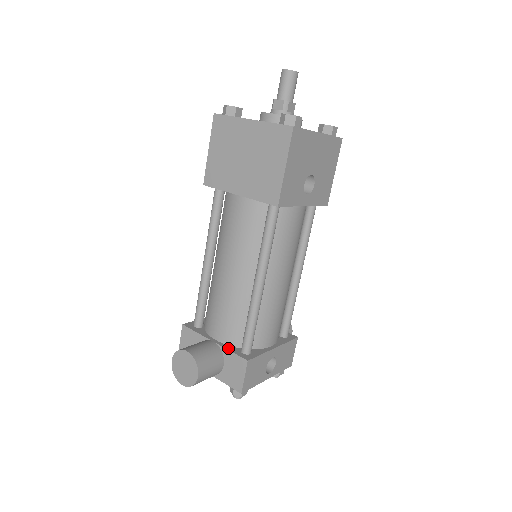
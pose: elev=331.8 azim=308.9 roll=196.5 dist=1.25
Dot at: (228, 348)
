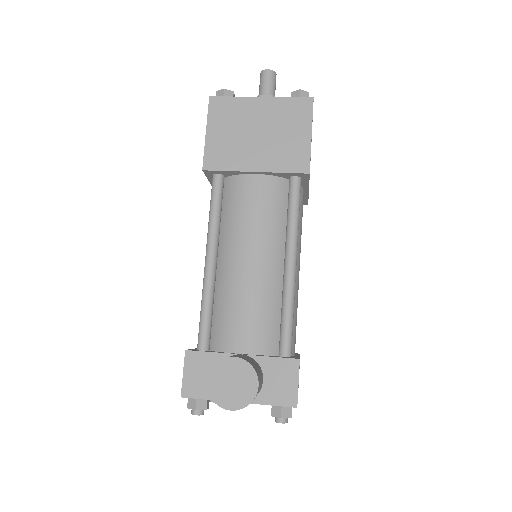
Dot at: (265, 356)
